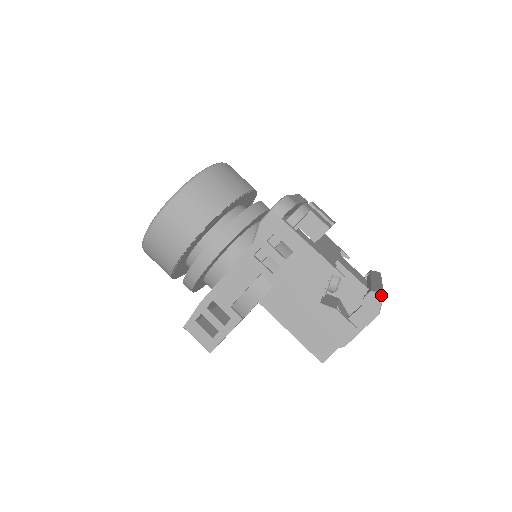
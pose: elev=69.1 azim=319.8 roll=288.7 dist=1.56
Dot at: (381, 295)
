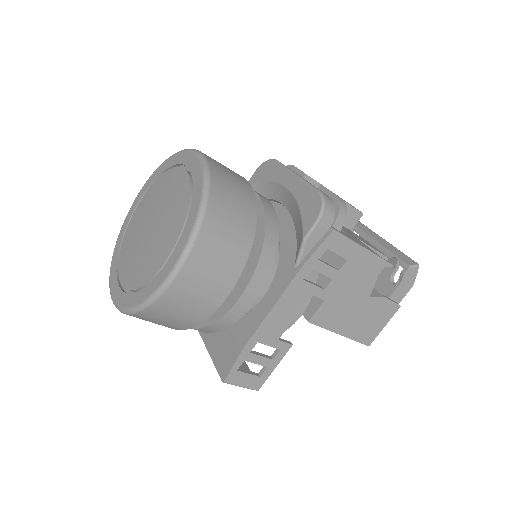
Dot at: (418, 267)
